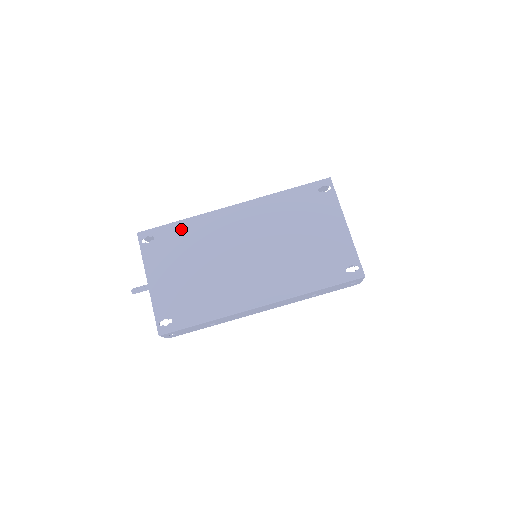
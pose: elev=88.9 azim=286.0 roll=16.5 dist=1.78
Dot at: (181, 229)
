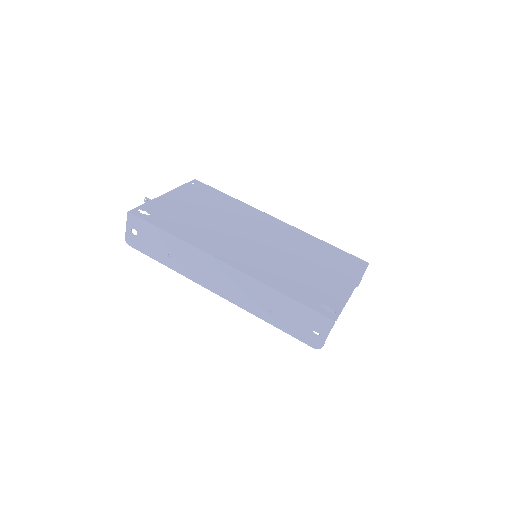
Dot at: (225, 198)
